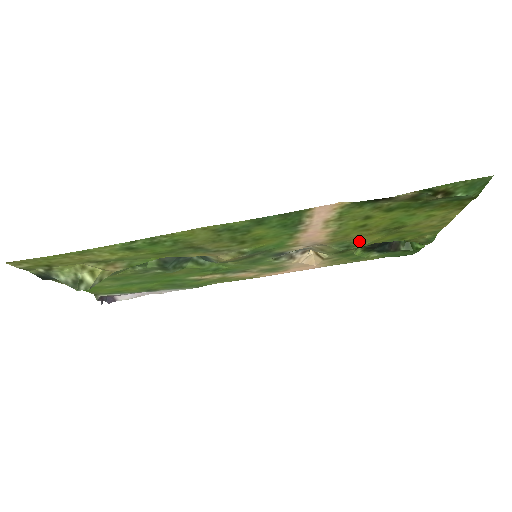
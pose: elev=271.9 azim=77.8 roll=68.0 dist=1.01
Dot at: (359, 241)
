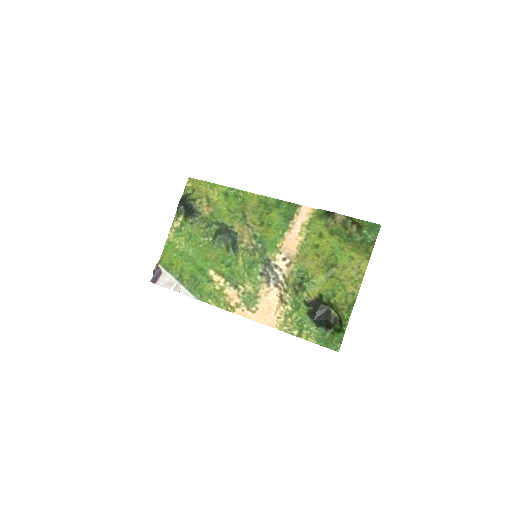
Dot at: (310, 274)
